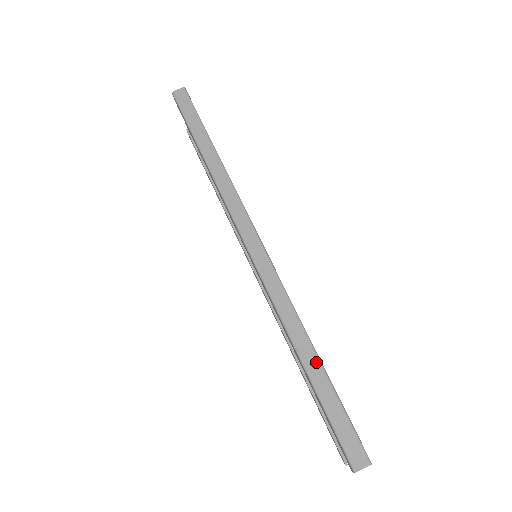
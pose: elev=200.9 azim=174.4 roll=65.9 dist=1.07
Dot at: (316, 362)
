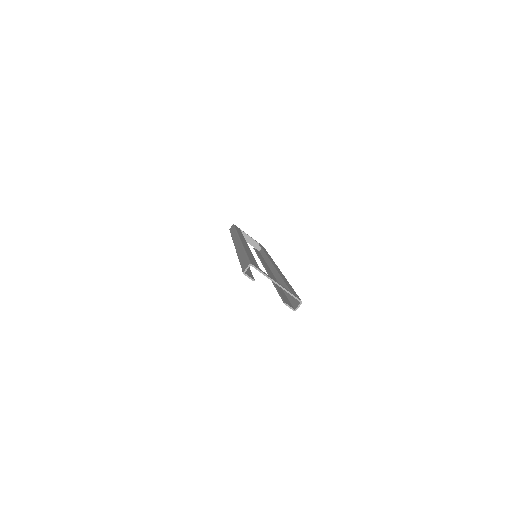
Dot at: (243, 253)
